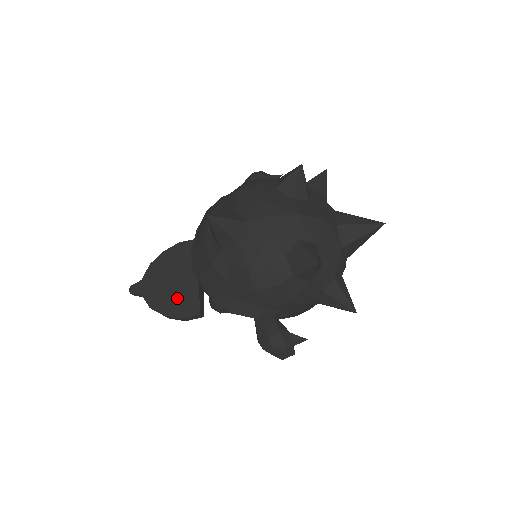
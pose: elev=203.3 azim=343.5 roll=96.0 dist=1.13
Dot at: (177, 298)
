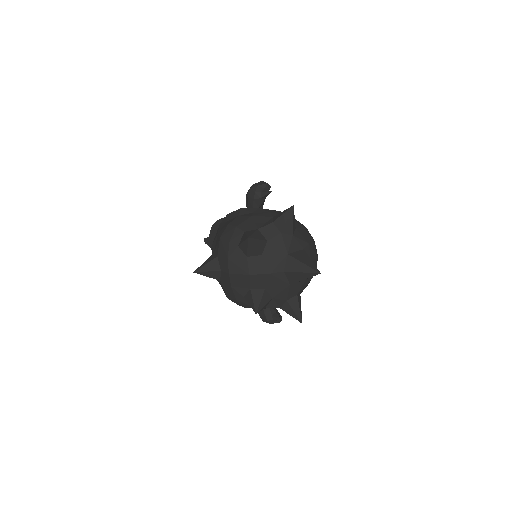
Dot at: occluded
